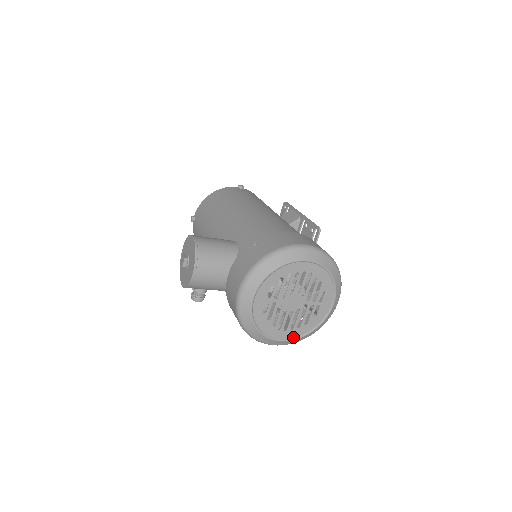
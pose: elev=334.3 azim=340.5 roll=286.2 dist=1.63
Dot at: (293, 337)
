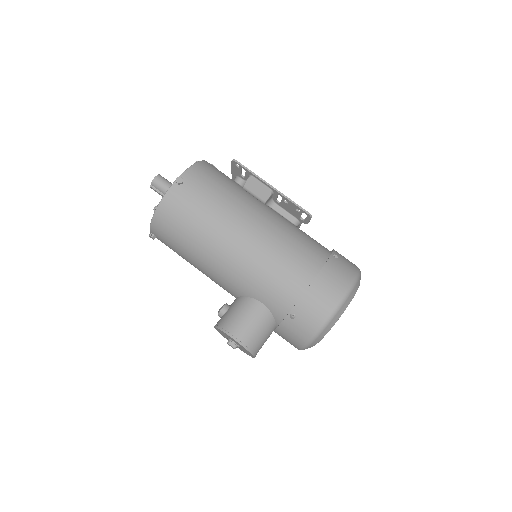
Dot at: occluded
